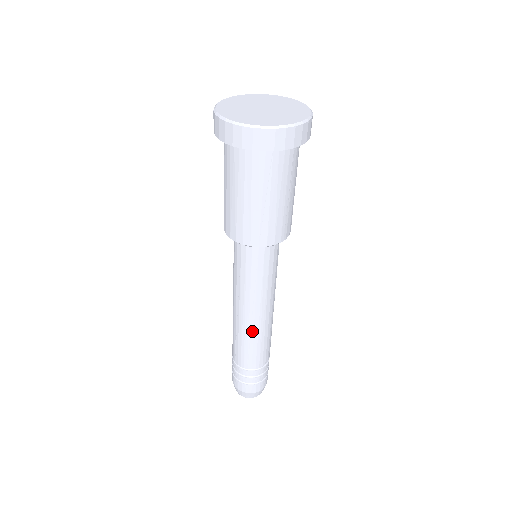
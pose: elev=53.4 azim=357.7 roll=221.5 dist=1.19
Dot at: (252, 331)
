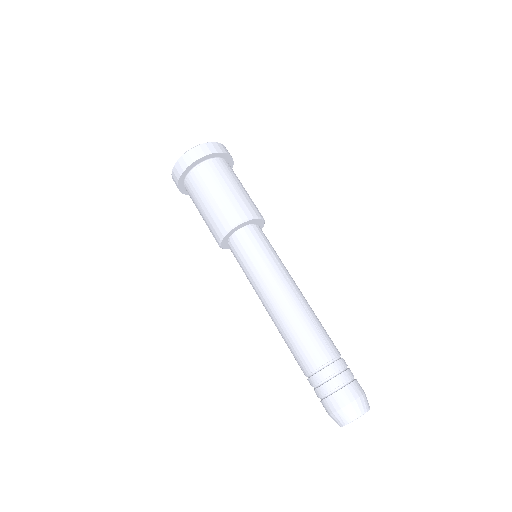
Dot at: (305, 306)
